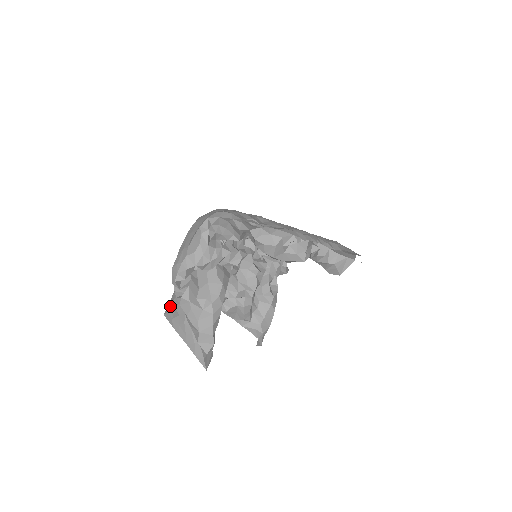
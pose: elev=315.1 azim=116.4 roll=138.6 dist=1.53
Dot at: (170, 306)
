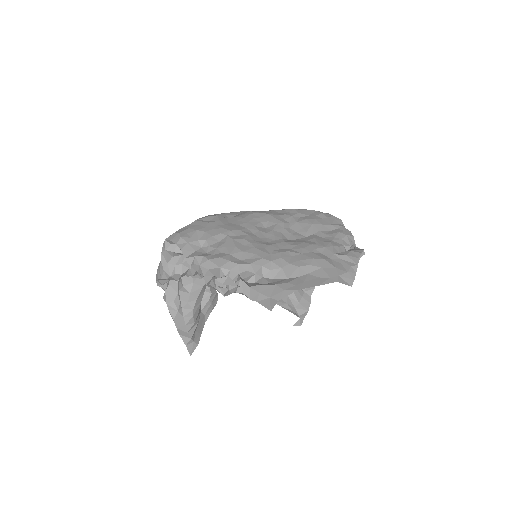
Dot at: occluded
